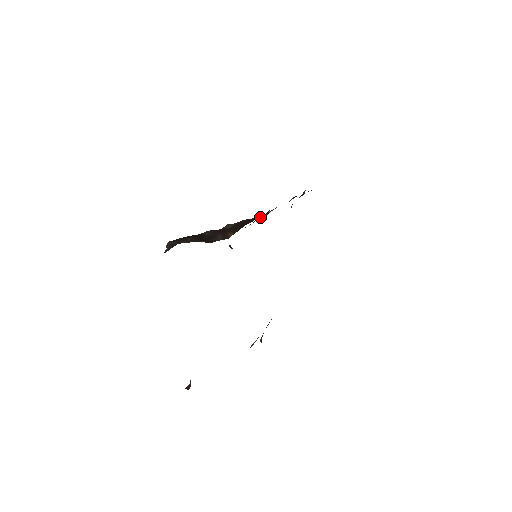
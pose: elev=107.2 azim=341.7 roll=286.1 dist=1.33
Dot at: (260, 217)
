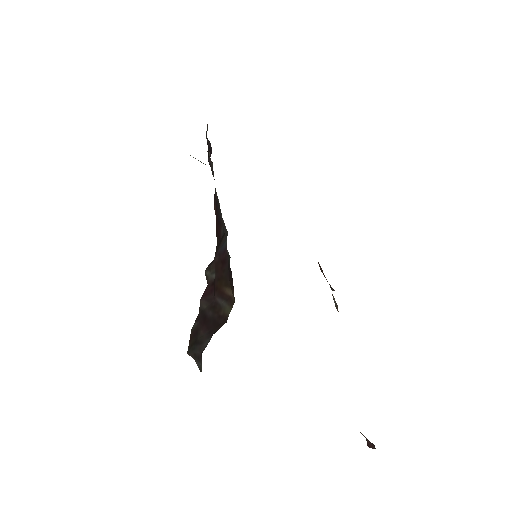
Dot at: (218, 228)
